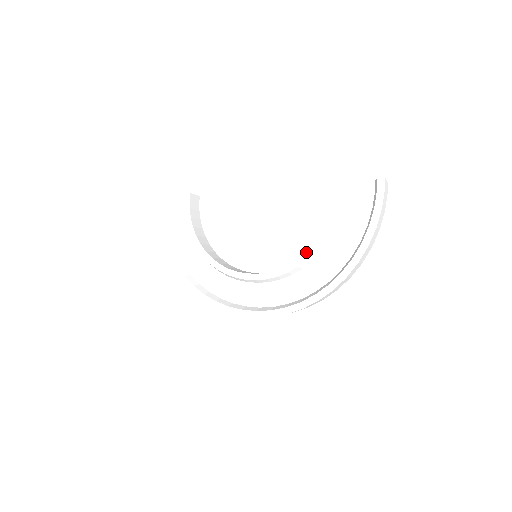
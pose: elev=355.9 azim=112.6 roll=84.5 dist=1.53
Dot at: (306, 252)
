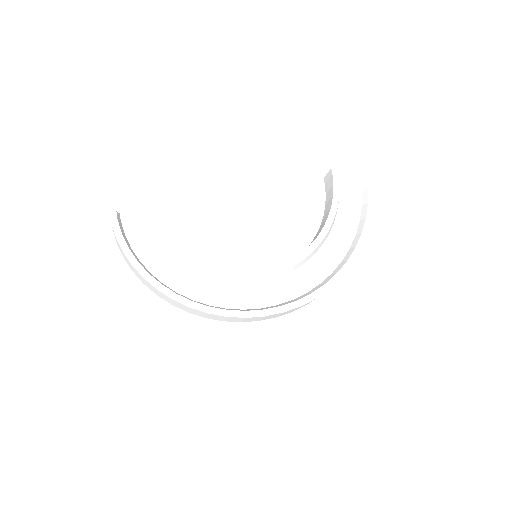
Dot at: (319, 235)
